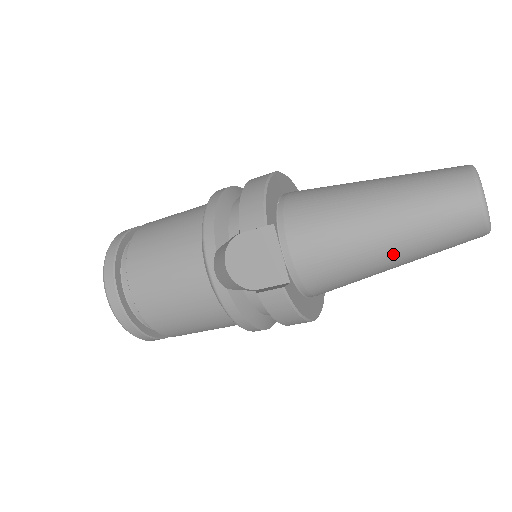
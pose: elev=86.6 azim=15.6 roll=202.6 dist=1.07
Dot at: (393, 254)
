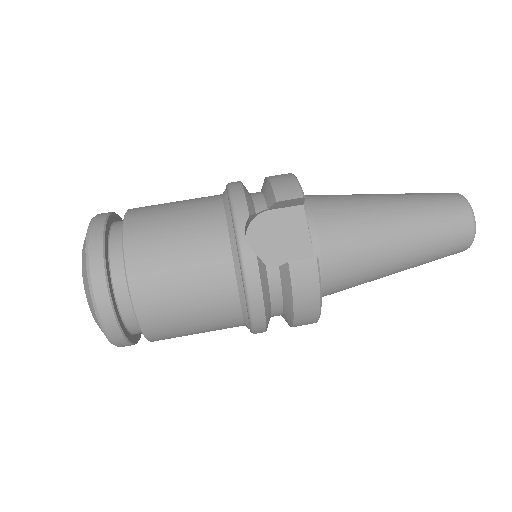
Dot at: (404, 249)
